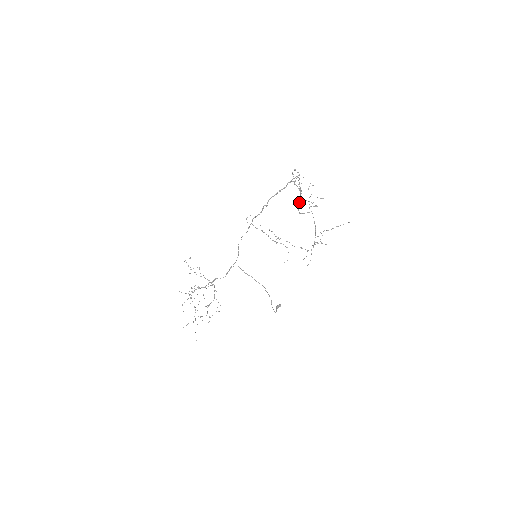
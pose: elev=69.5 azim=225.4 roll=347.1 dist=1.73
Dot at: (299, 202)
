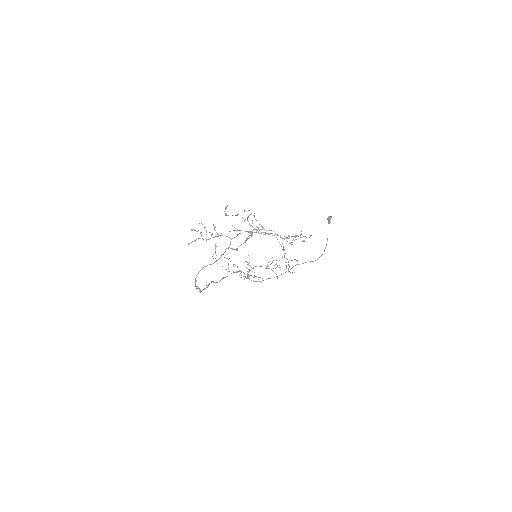
Dot at: occluded
